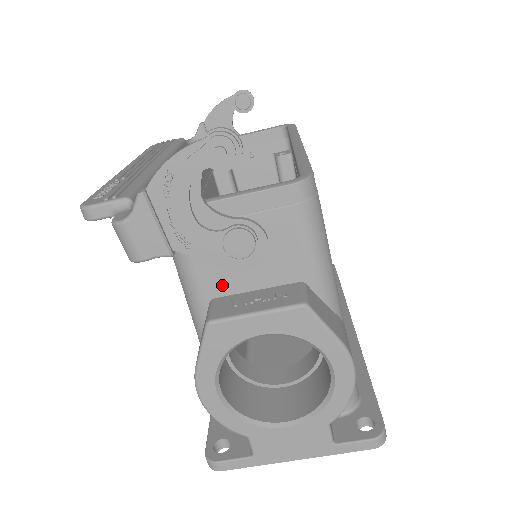
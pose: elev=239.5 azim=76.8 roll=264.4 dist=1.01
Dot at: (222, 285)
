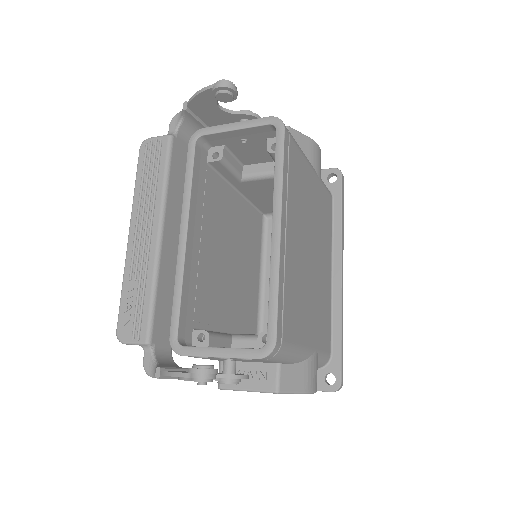
Dot at: occluded
